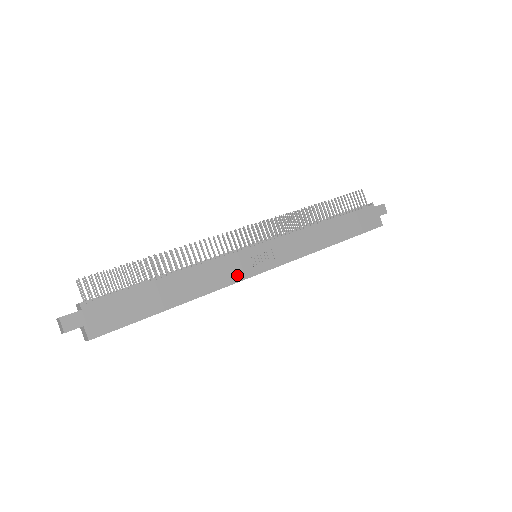
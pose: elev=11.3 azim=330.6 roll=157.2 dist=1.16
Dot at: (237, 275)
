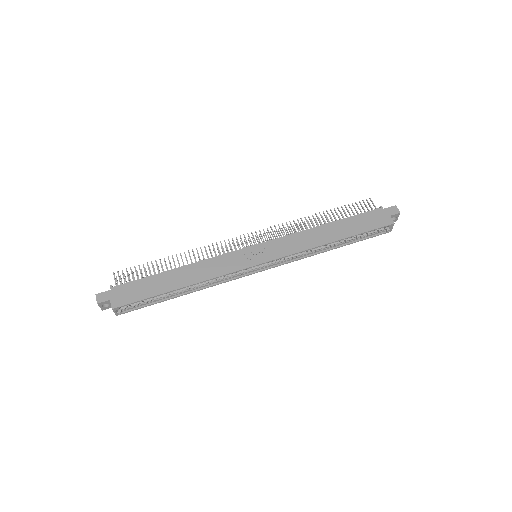
Dot at: (233, 267)
